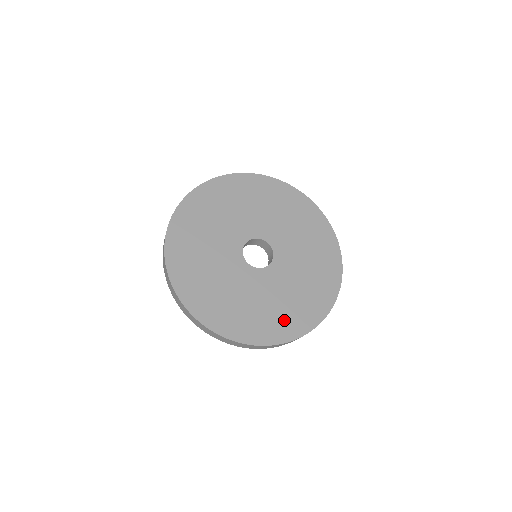
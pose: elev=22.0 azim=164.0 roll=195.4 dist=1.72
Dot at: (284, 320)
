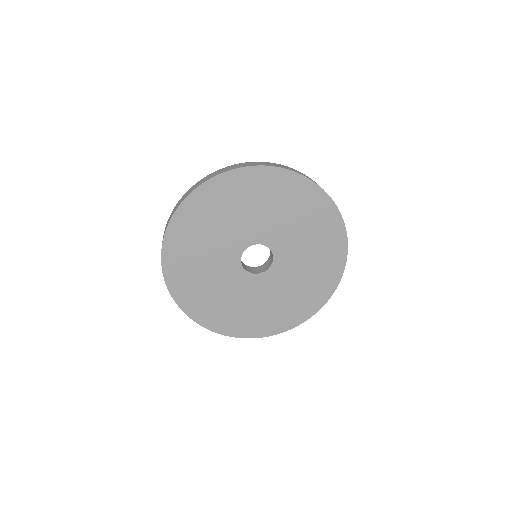
Dot at: (253, 321)
